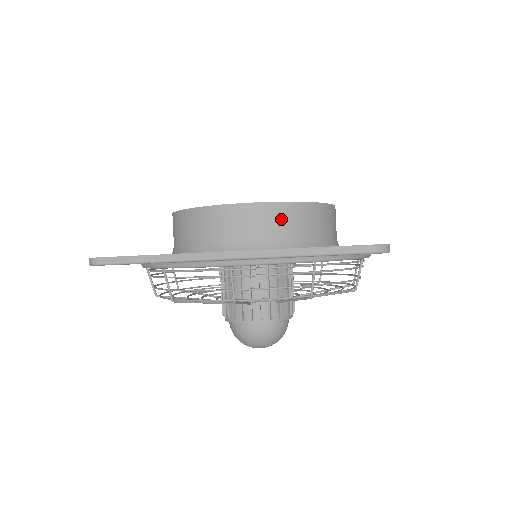
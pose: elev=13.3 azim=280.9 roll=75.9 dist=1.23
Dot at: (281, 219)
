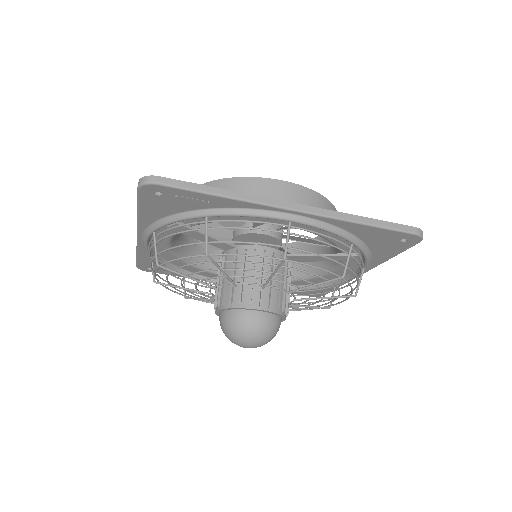
Dot at: (317, 207)
